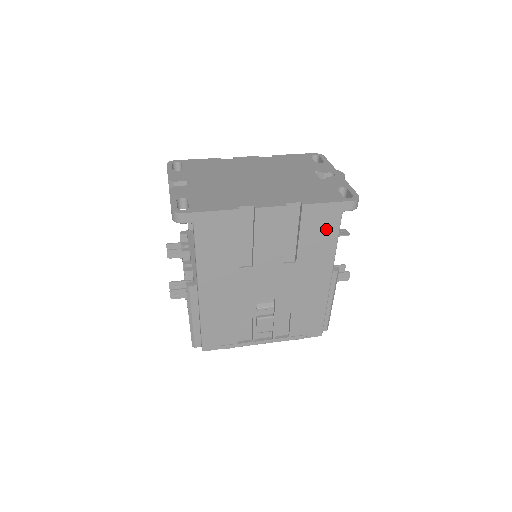
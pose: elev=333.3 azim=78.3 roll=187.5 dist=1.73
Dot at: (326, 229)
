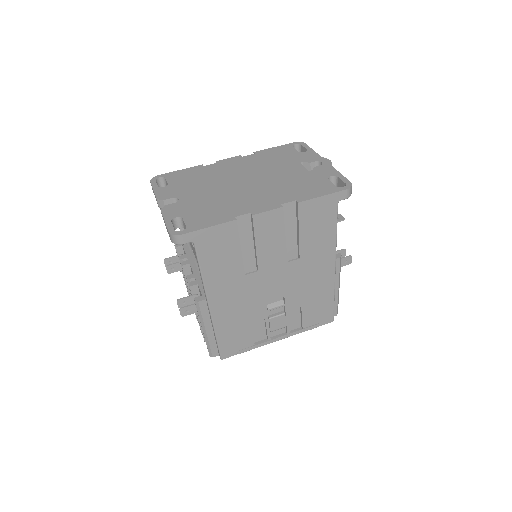
Dot at: (324, 221)
